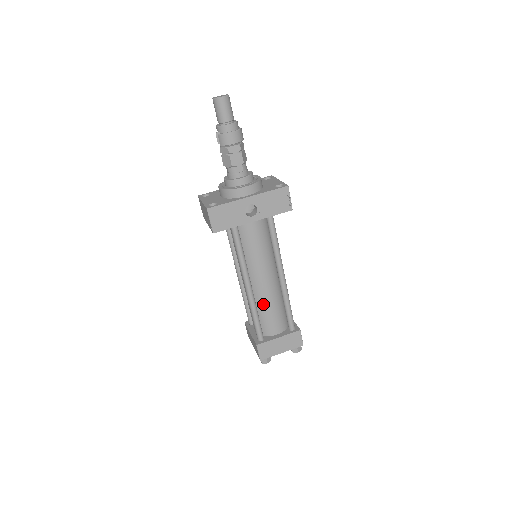
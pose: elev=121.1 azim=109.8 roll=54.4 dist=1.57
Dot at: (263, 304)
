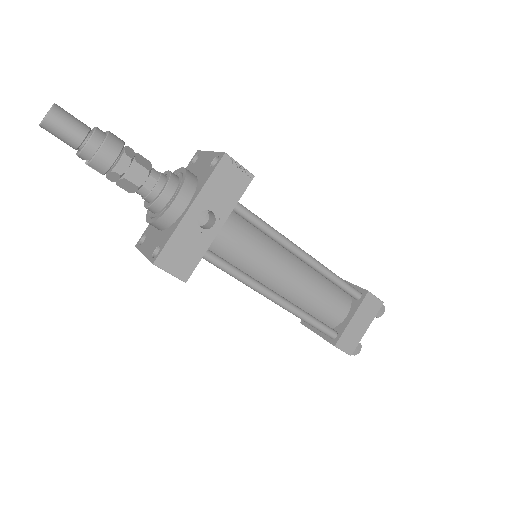
Dot at: (307, 300)
